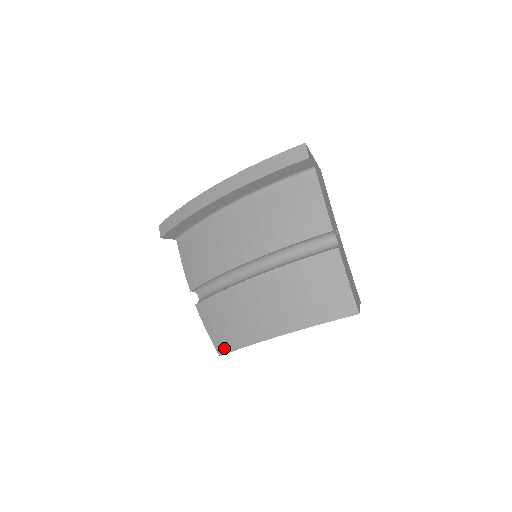
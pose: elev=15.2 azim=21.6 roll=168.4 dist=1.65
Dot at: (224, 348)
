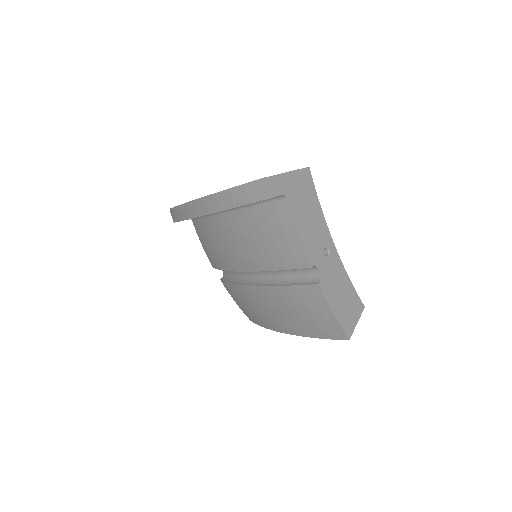
Dot at: (251, 319)
